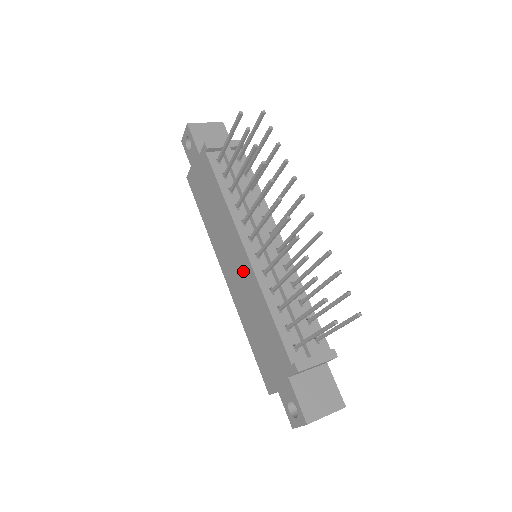
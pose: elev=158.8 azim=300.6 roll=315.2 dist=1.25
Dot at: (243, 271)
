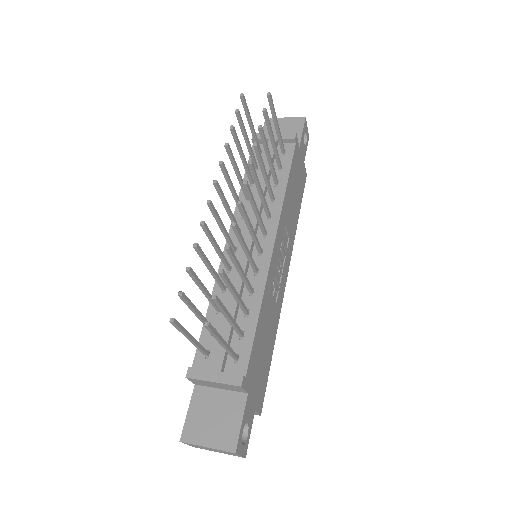
Dot at: occluded
